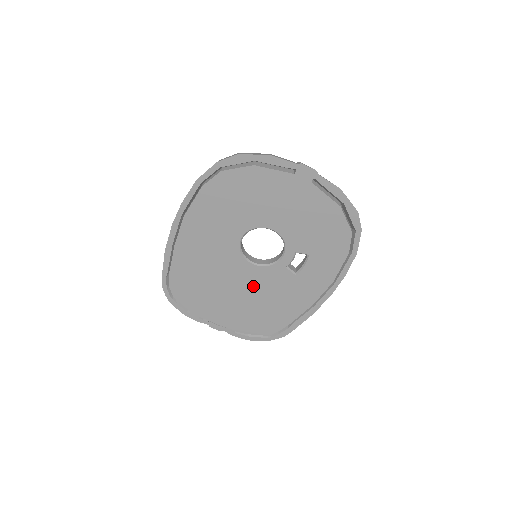
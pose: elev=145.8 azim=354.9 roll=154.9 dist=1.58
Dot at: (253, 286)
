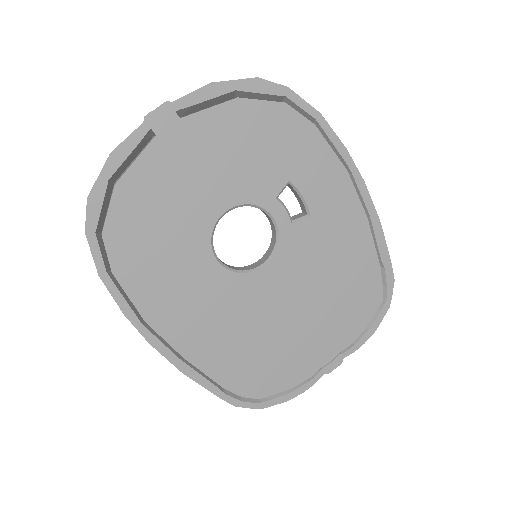
Dot at: (297, 283)
